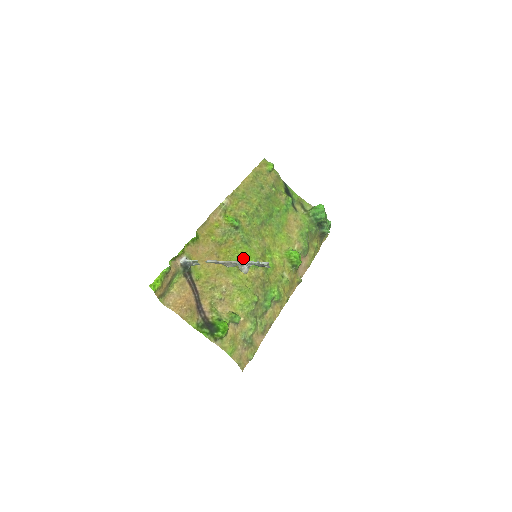
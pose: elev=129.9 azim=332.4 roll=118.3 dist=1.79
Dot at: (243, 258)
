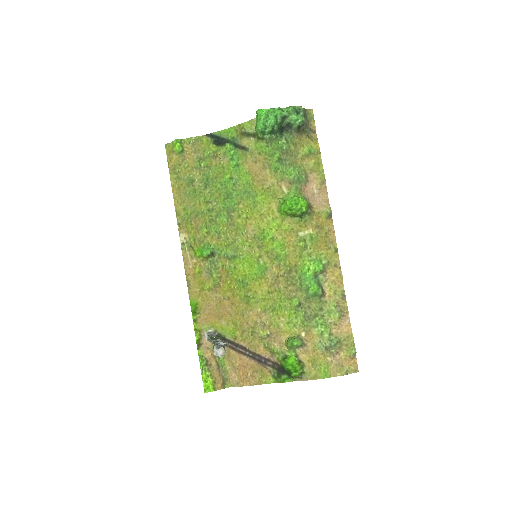
Dot at: (246, 276)
